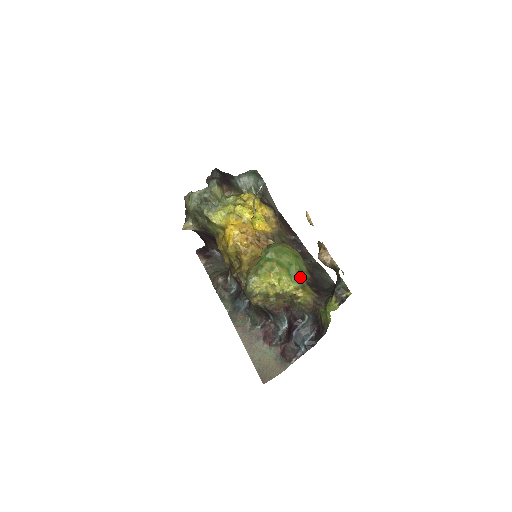
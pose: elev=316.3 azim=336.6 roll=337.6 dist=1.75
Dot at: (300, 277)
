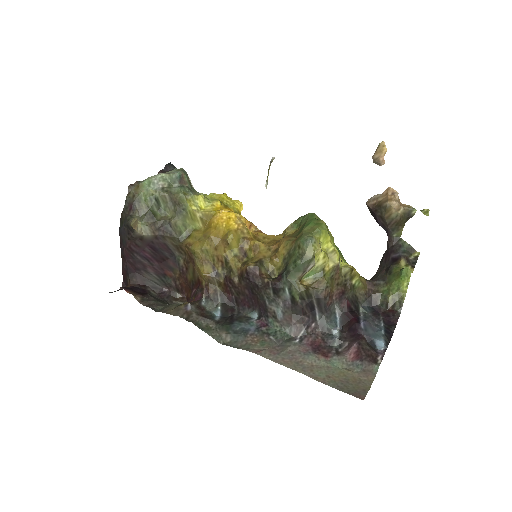
Dot at: occluded
